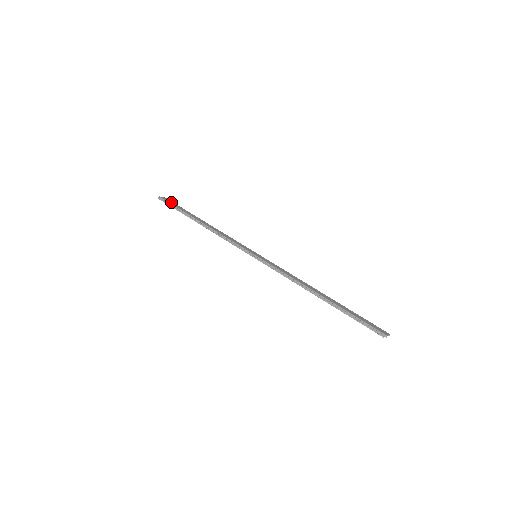
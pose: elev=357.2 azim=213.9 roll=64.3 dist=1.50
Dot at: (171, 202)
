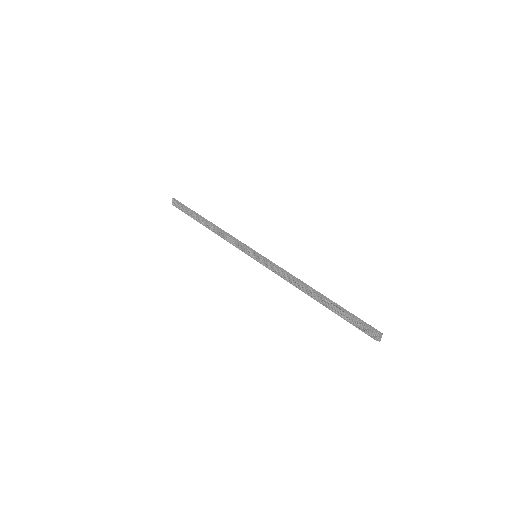
Dot at: occluded
